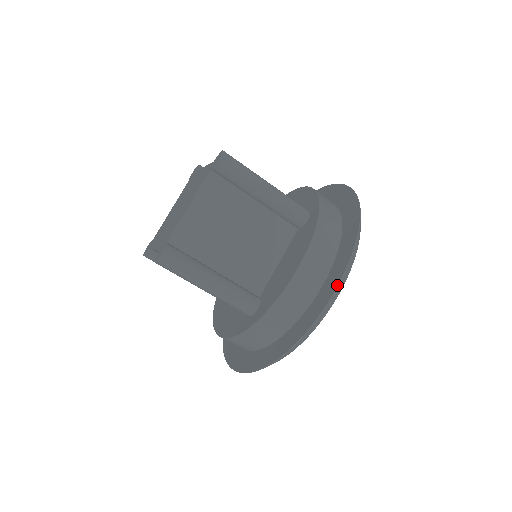
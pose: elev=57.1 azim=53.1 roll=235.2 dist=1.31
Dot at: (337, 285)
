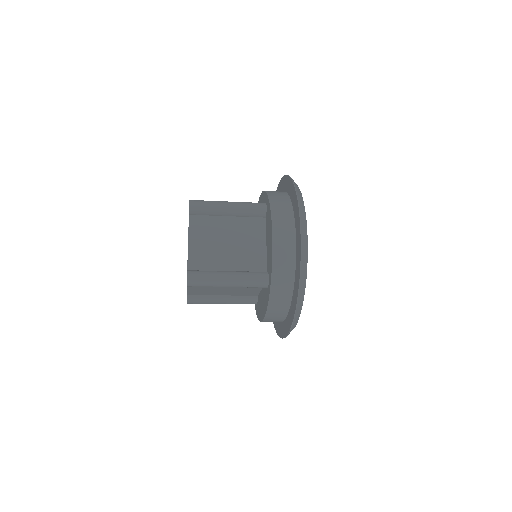
Dot at: (285, 337)
